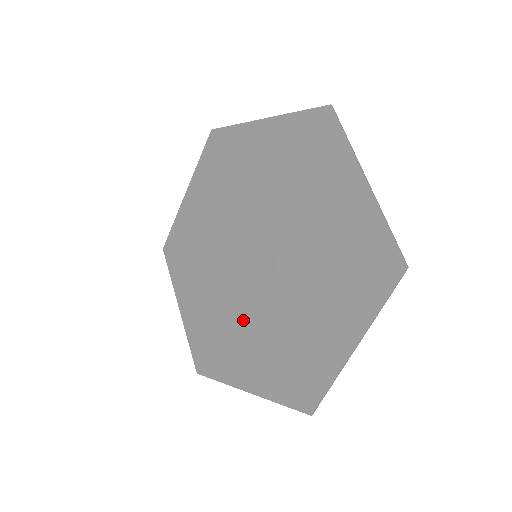
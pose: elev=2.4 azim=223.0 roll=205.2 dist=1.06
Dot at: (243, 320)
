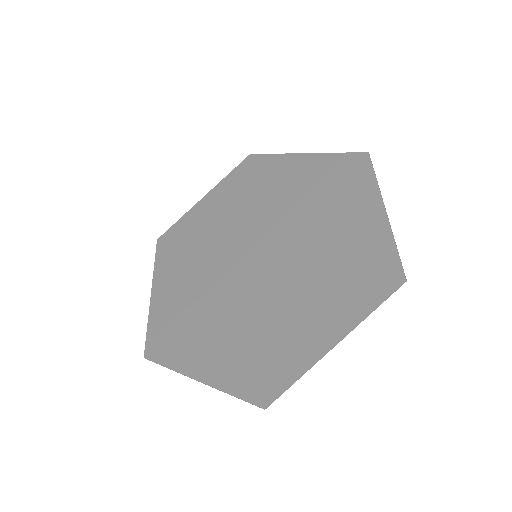
Dot at: (220, 310)
